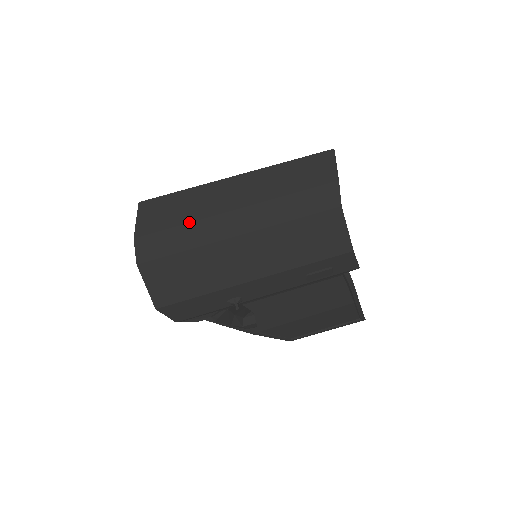
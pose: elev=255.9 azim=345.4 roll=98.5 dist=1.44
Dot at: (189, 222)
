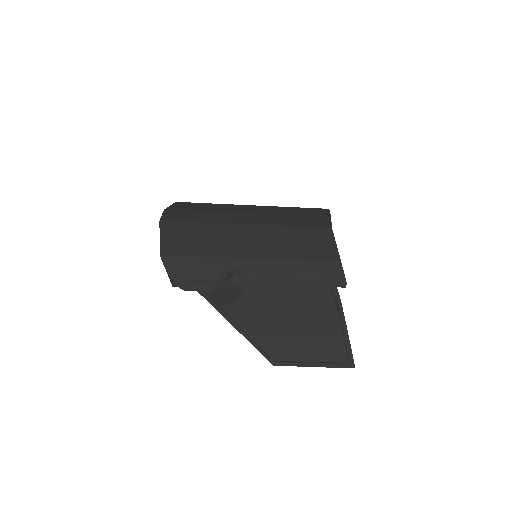
Dot at: (210, 211)
